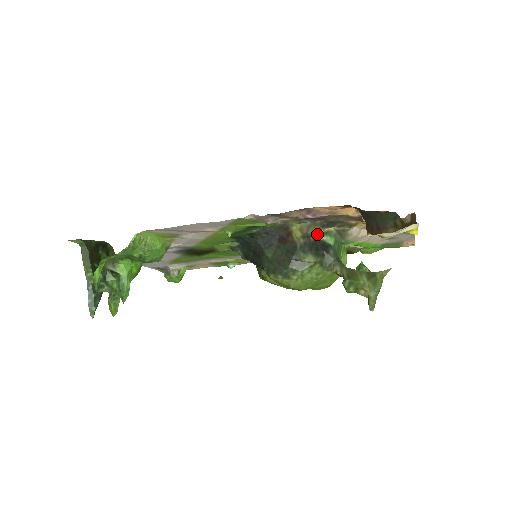
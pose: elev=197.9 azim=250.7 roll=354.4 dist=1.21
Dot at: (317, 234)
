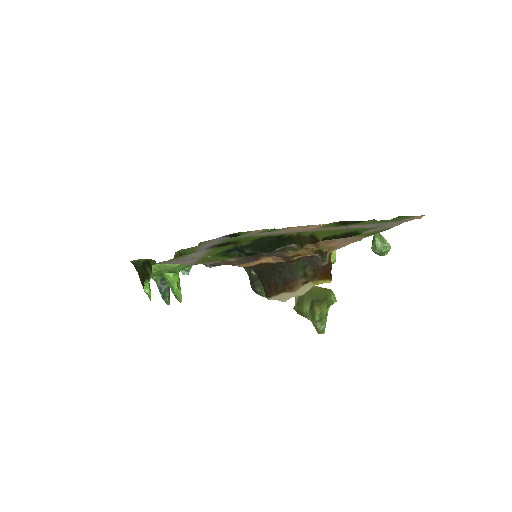
Dot at: occluded
